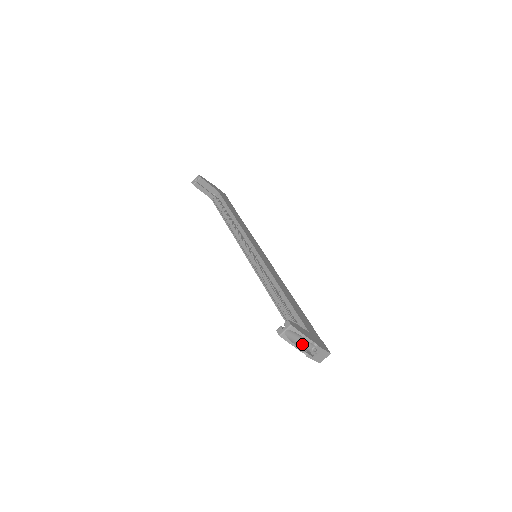
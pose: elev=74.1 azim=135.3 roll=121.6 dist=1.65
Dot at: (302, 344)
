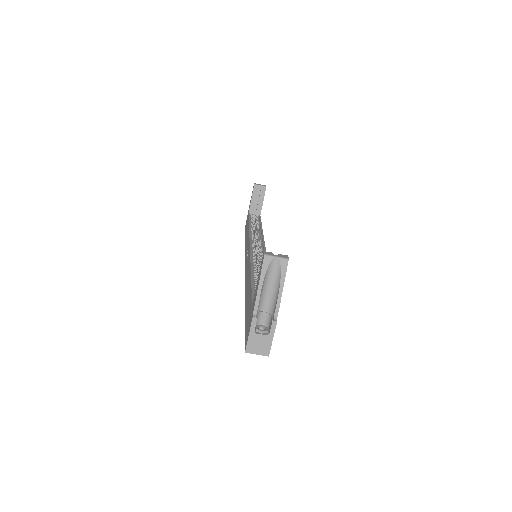
Dot at: (261, 304)
